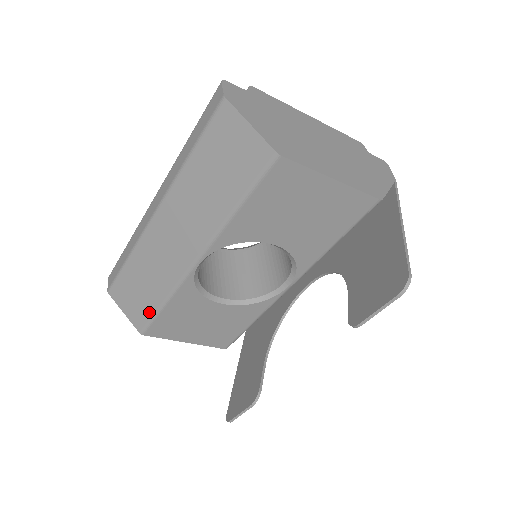
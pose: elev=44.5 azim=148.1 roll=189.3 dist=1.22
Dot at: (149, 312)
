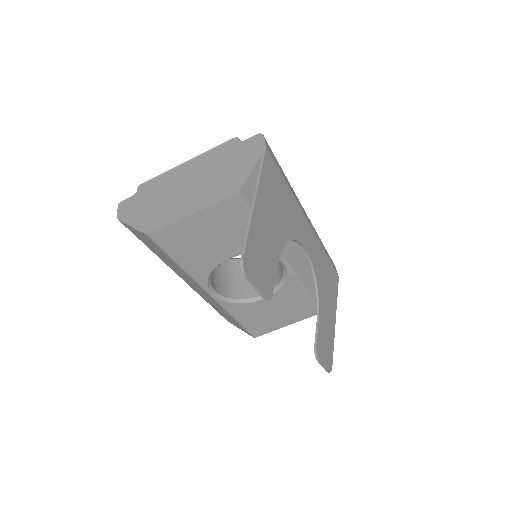
Dot at: (240, 326)
